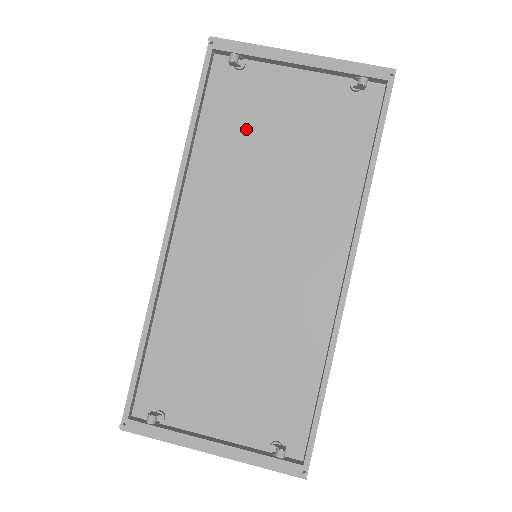
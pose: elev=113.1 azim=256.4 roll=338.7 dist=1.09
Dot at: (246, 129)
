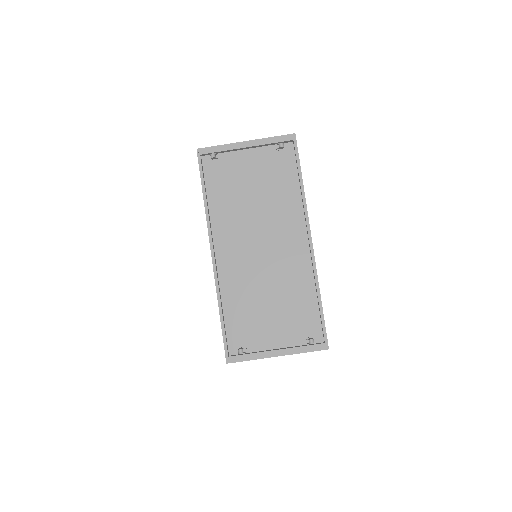
Dot at: (232, 188)
